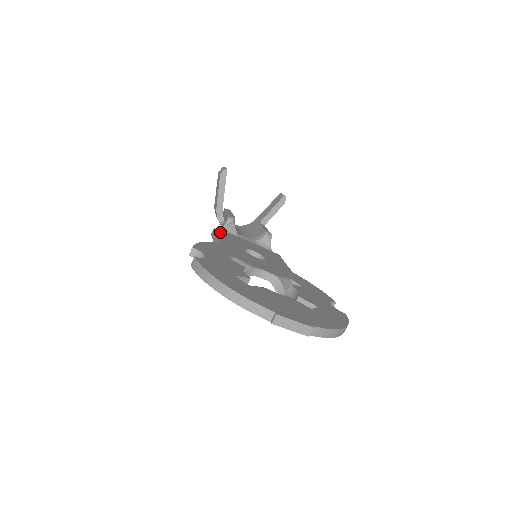
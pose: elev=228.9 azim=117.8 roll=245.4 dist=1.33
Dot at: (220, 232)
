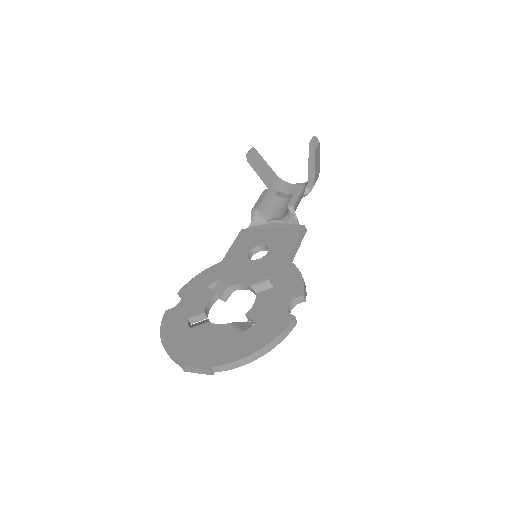
Dot at: (243, 233)
